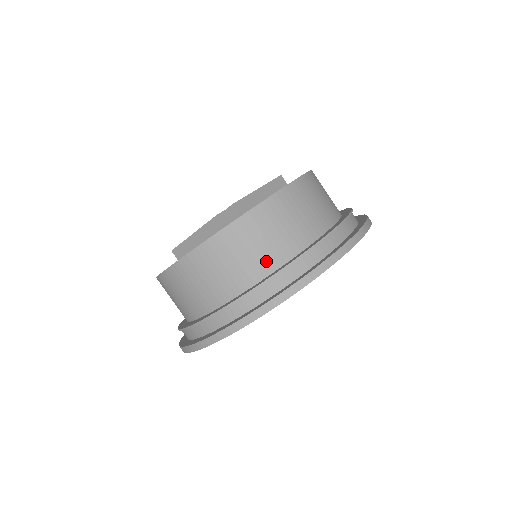
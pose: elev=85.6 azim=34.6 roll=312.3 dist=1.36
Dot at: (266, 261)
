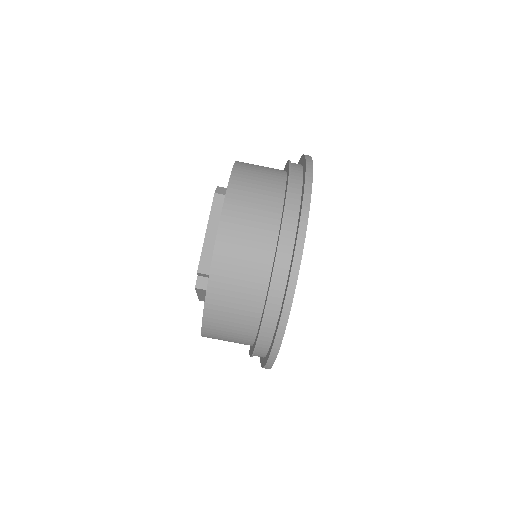
Dot at: (251, 305)
